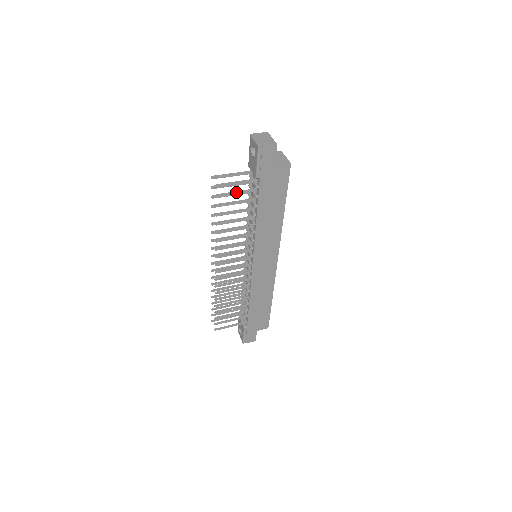
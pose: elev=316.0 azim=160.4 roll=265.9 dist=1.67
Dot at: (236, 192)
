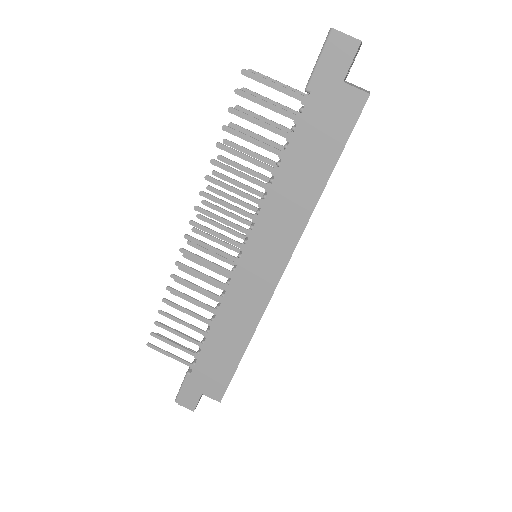
Dot at: (267, 103)
